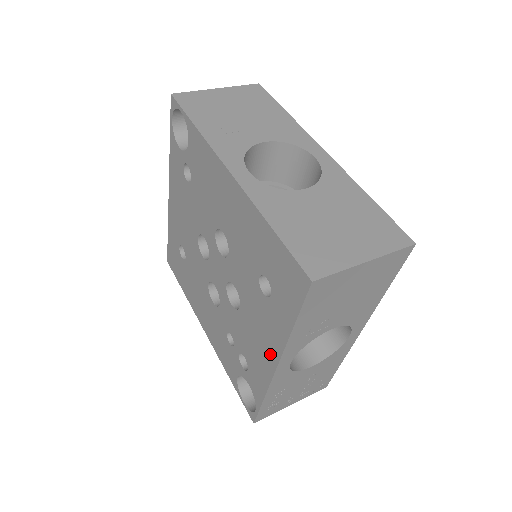
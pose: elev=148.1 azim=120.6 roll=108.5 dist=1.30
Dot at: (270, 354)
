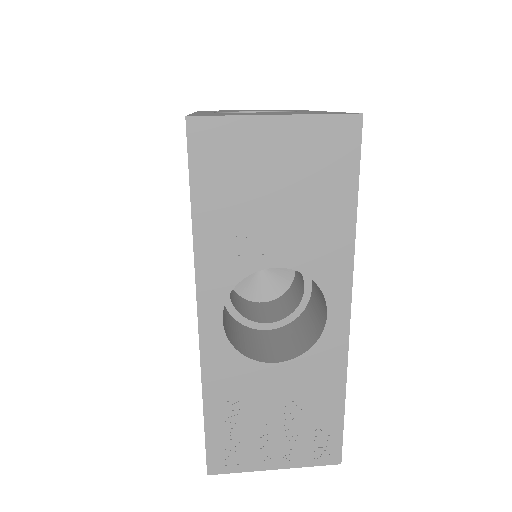
Dot at: occluded
